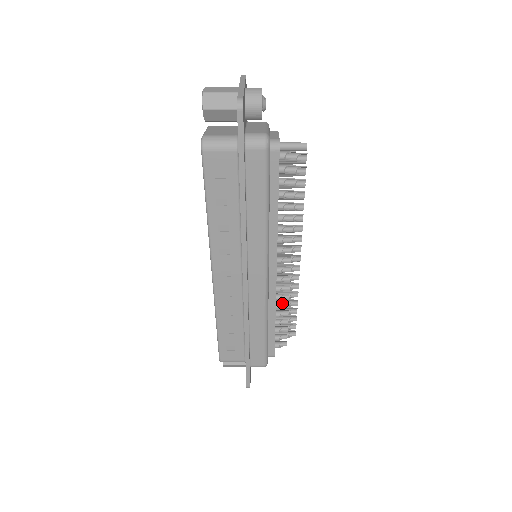
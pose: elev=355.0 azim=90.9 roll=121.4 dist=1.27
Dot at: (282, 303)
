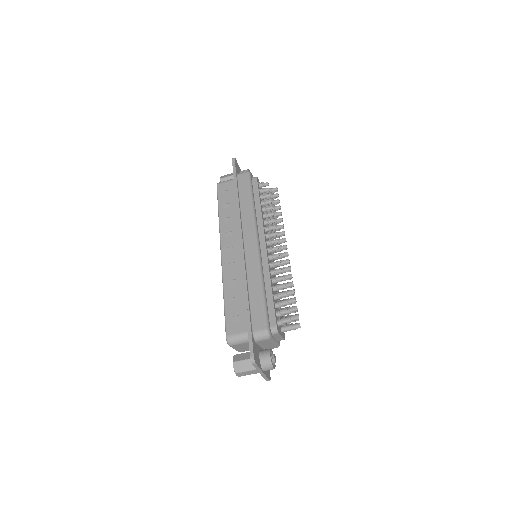
Dot at: (277, 277)
